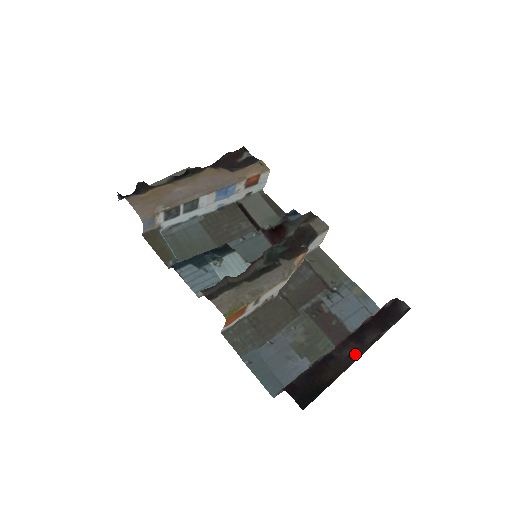
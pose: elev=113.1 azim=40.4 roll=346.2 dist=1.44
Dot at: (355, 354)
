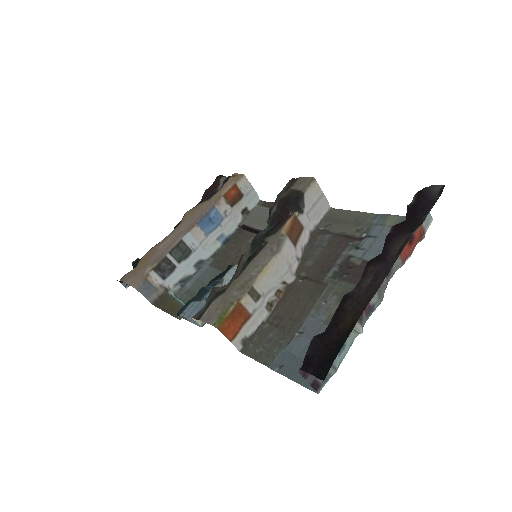
Dot at: (378, 277)
